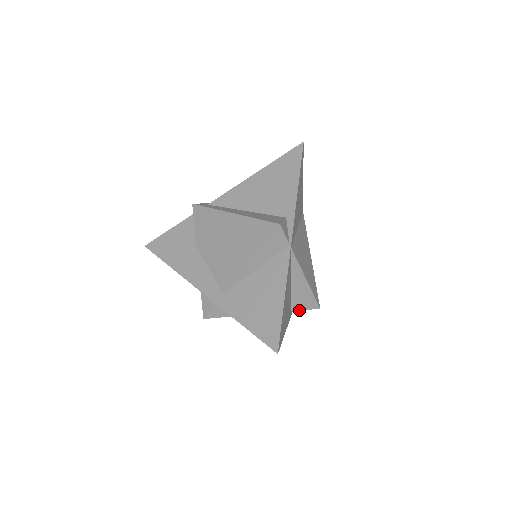
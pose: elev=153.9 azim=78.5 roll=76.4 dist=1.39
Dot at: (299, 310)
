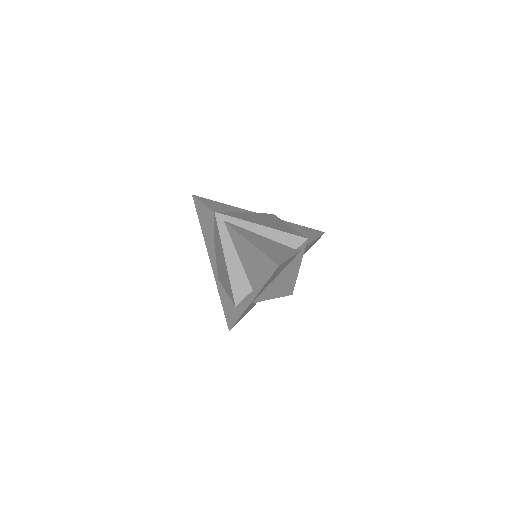
Dot at: occluded
